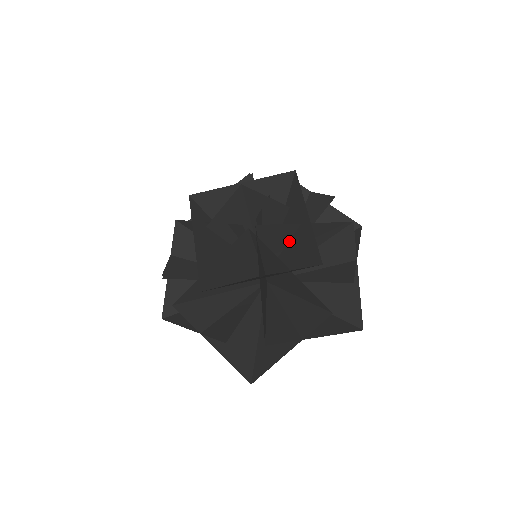
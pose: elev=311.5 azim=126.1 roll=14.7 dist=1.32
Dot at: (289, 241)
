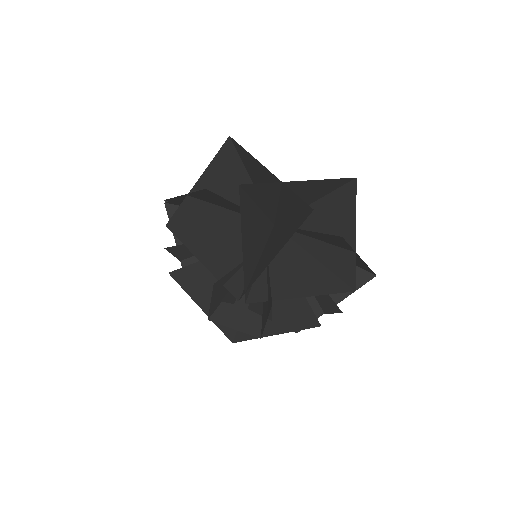
Dot at: occluded
